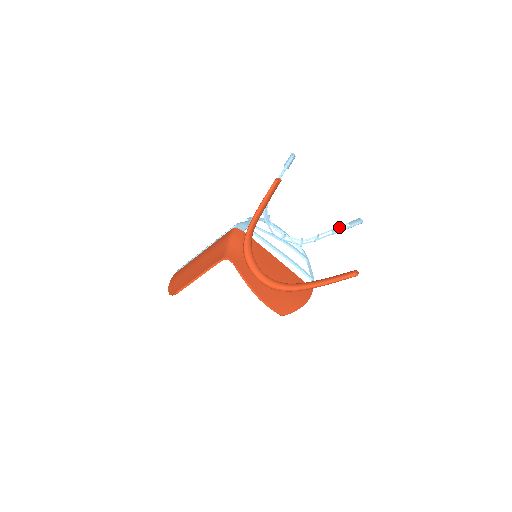
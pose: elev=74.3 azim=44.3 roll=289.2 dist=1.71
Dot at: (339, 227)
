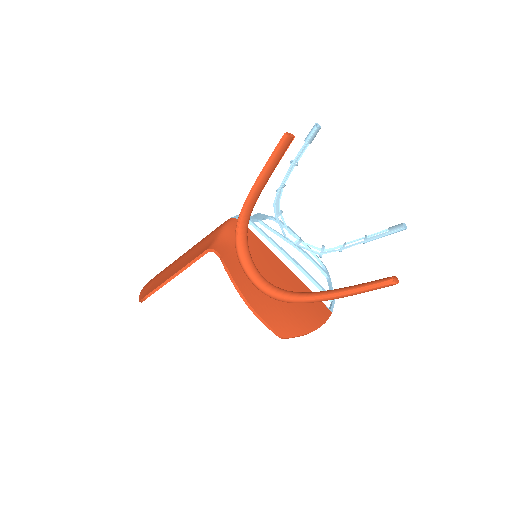
Dot at: (374, 234)
